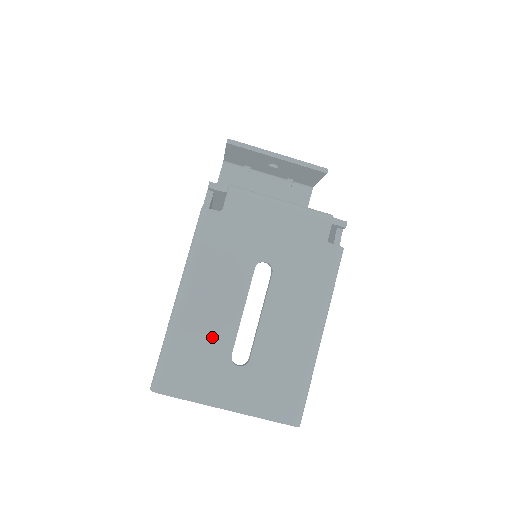
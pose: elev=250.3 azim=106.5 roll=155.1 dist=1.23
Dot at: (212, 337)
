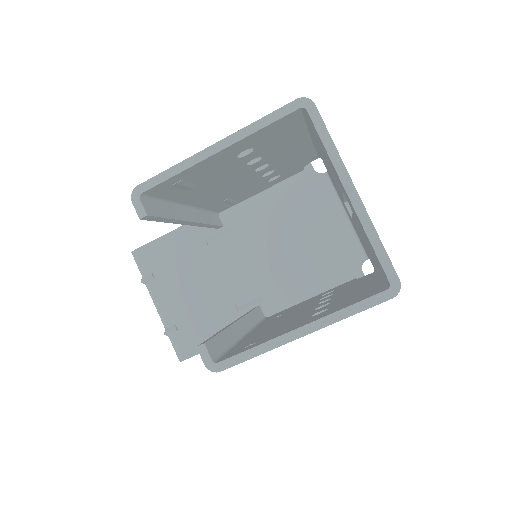
Dot at: occluded
